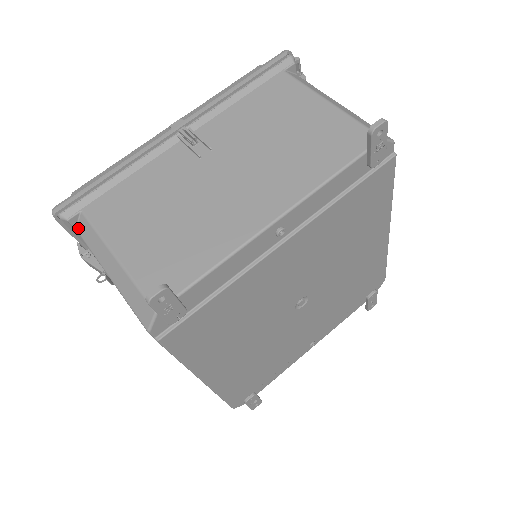
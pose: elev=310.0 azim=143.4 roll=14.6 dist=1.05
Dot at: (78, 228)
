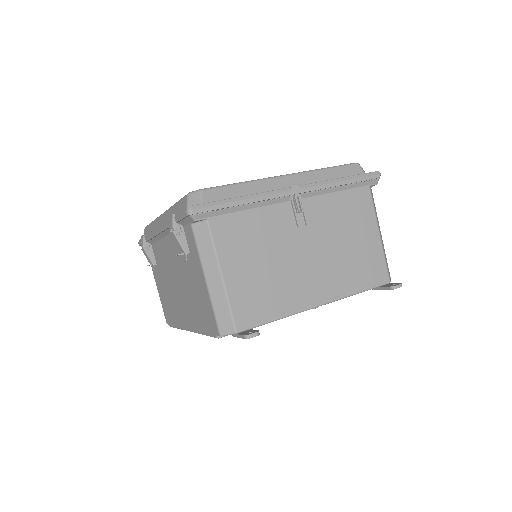
Dot at: (195, 225)
